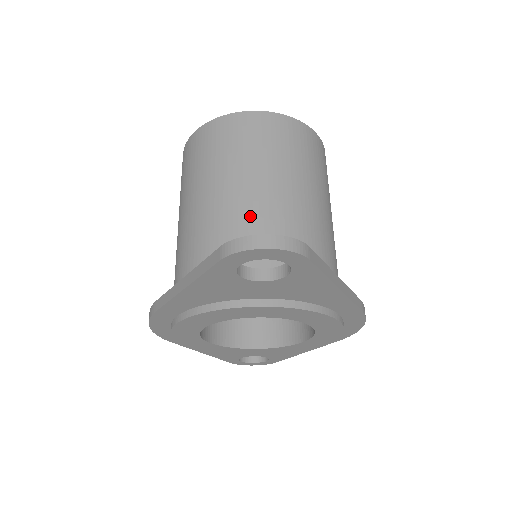
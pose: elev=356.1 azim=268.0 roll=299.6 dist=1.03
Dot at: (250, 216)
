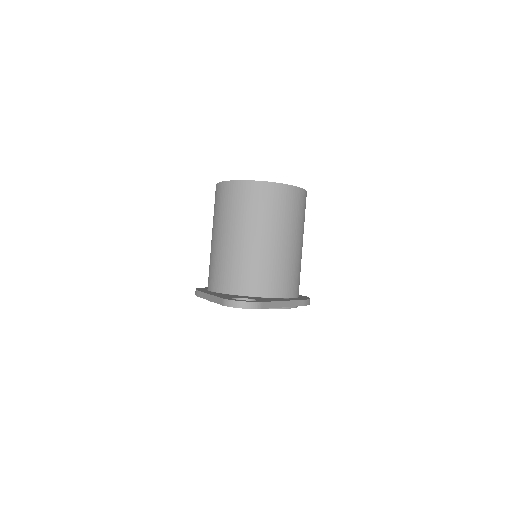
Dot at: (247, 255)
